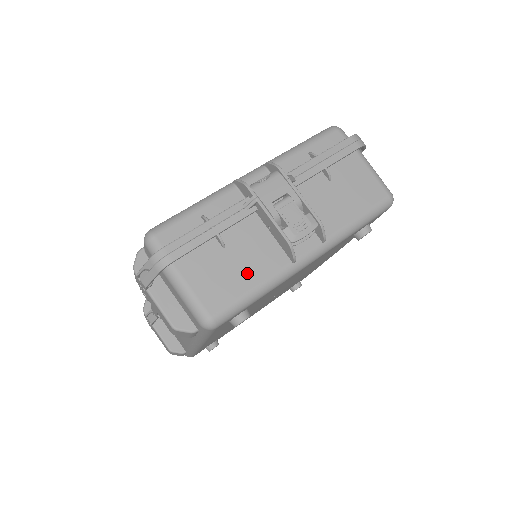
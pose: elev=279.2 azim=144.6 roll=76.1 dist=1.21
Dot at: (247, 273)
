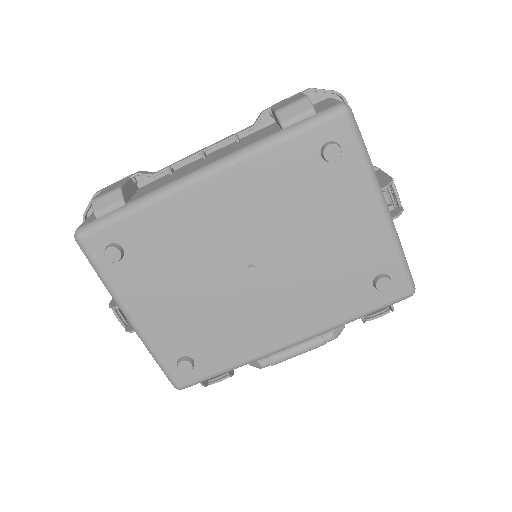
Dot at: occluded
